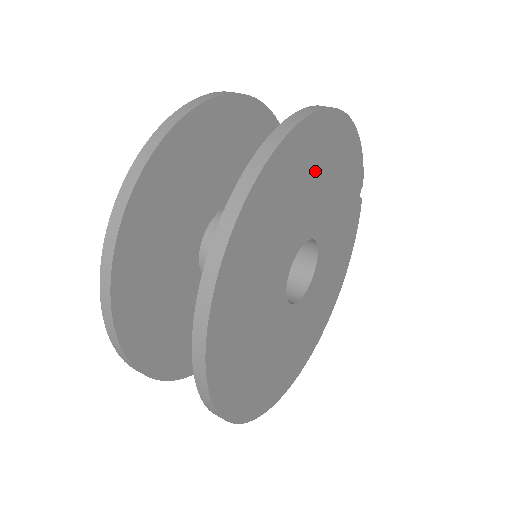
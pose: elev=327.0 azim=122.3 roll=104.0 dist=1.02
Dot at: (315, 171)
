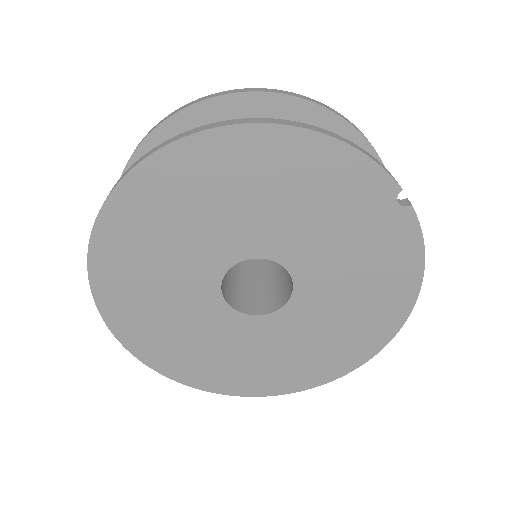
Dot at: (214, 196)
